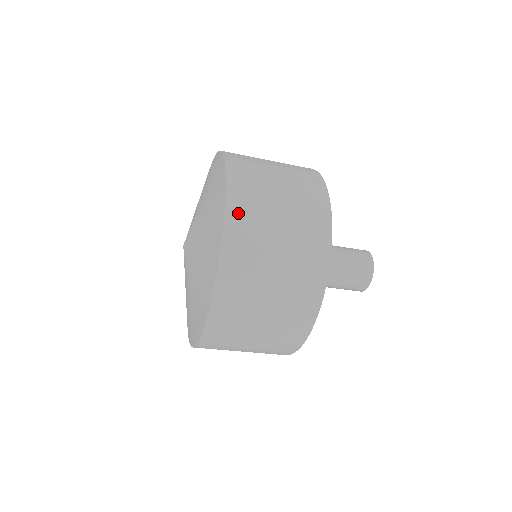
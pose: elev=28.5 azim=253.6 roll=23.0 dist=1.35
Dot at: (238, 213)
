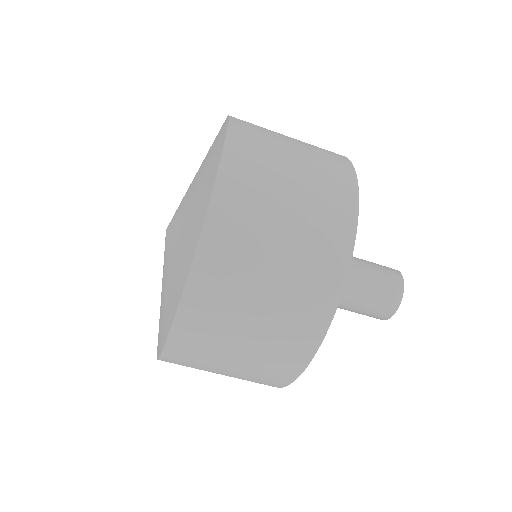
Dot at: occluded
